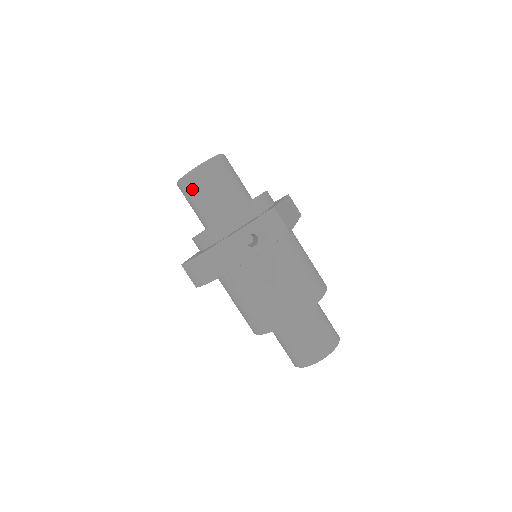
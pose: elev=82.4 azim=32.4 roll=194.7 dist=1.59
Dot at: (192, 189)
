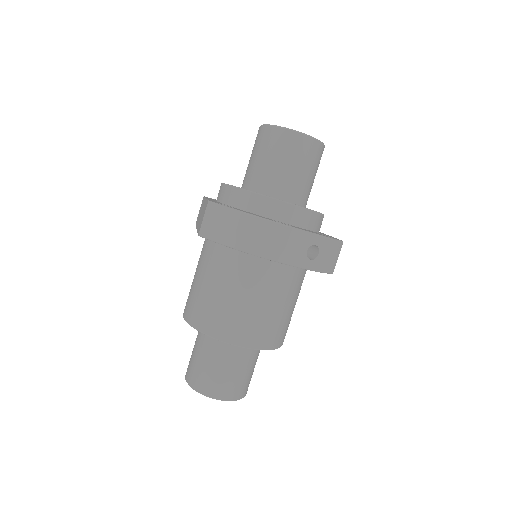
Dot at: (284, 147)
